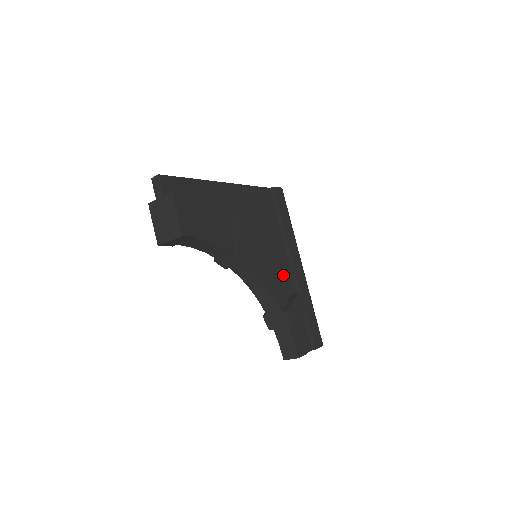
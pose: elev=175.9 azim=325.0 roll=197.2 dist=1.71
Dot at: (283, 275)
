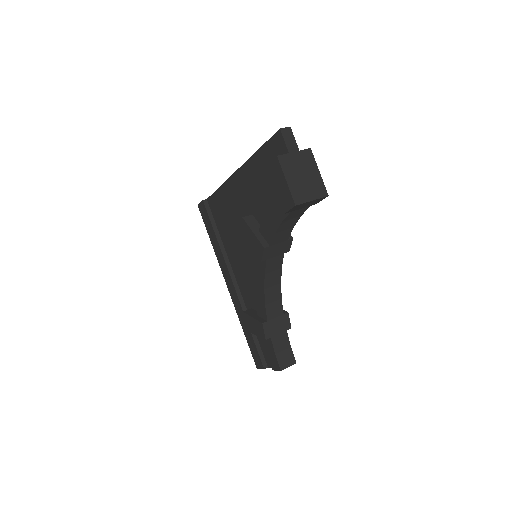
Dot at: occluded
